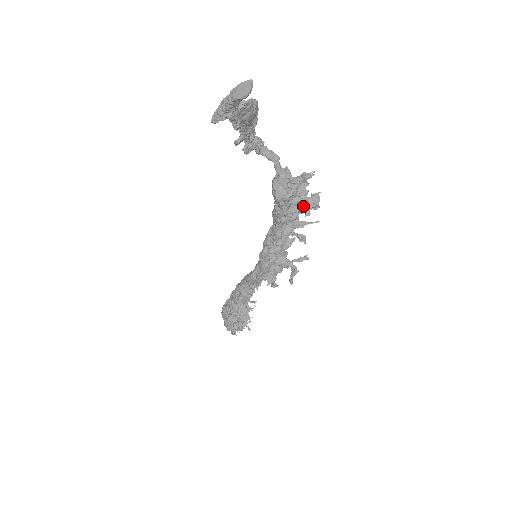
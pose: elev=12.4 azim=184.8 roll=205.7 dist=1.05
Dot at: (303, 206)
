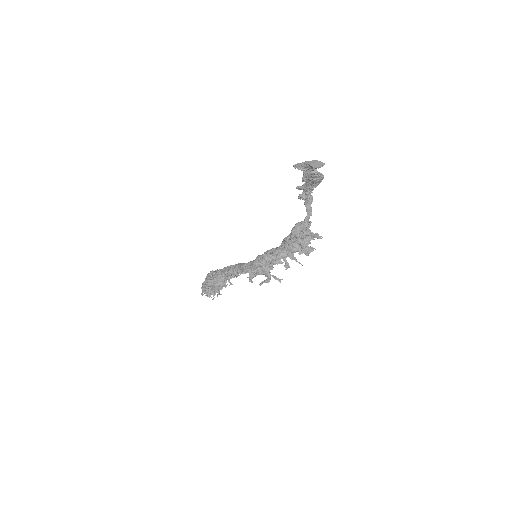
Dot at: (301, 248)
